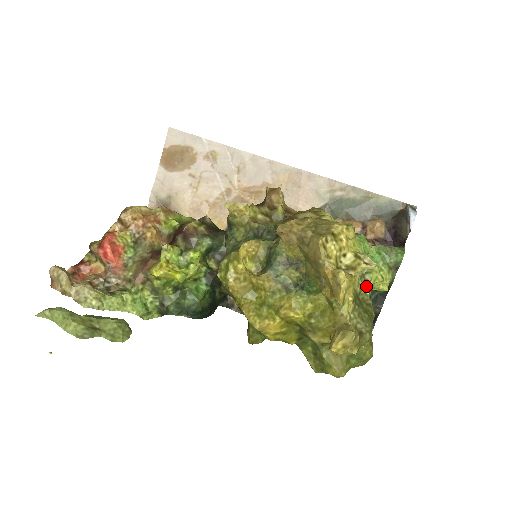
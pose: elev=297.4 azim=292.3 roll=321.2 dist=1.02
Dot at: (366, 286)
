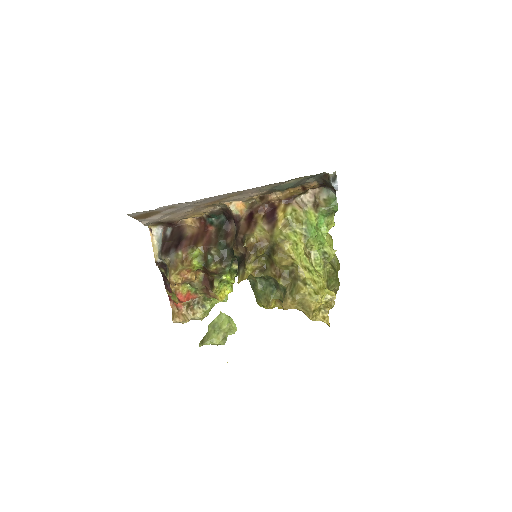
Dot at: (328, 267)
